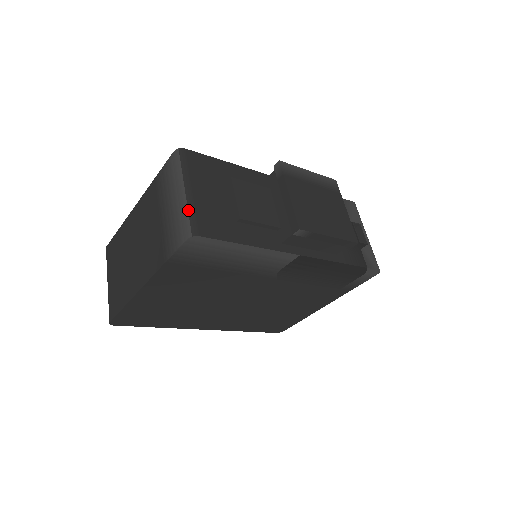
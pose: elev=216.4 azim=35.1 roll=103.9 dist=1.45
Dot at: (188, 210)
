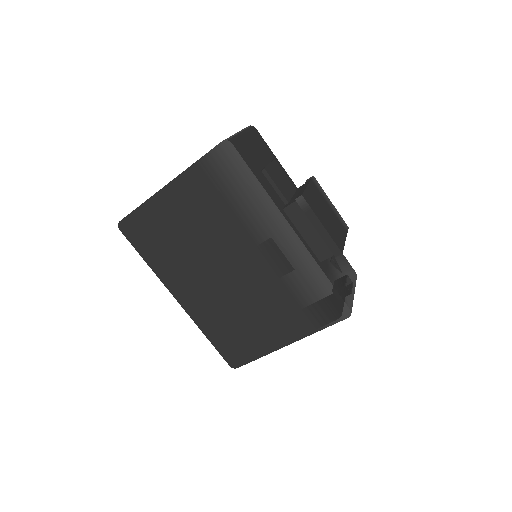
Dot at: (235, 135)
